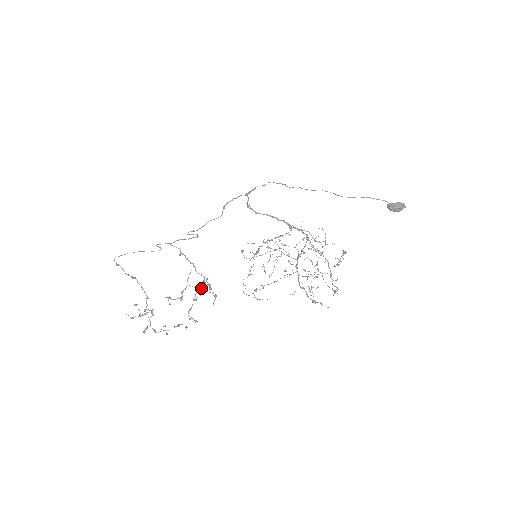
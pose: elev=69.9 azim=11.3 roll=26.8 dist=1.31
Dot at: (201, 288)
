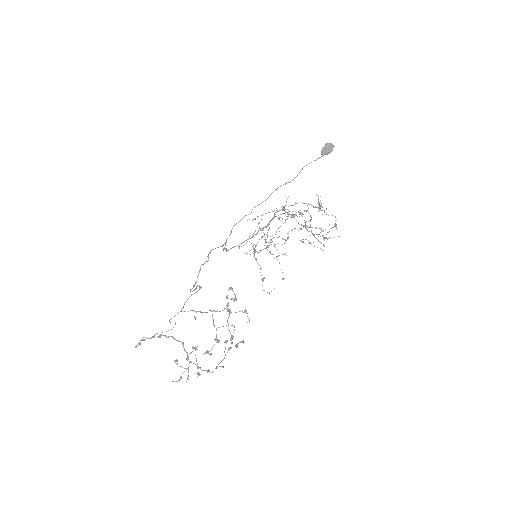
Dot at: occluded
